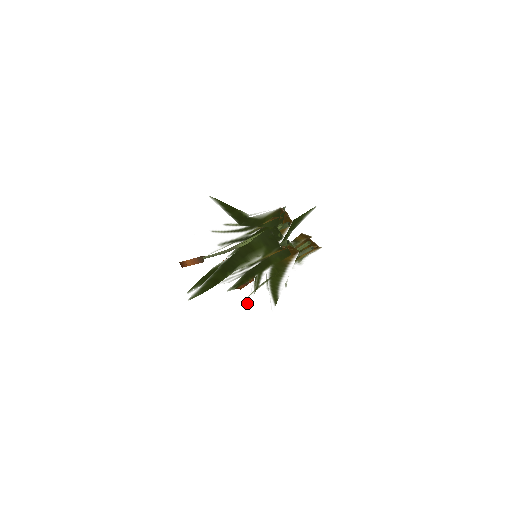
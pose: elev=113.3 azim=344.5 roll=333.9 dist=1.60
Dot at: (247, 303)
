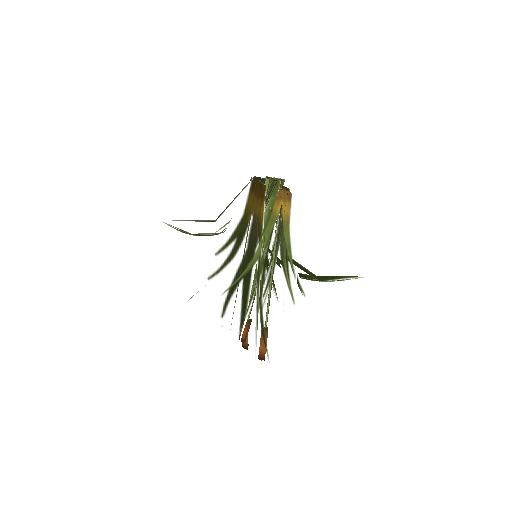
Dot at: occluded
